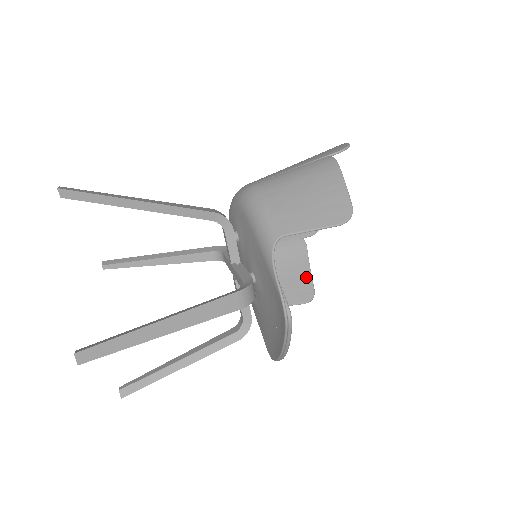
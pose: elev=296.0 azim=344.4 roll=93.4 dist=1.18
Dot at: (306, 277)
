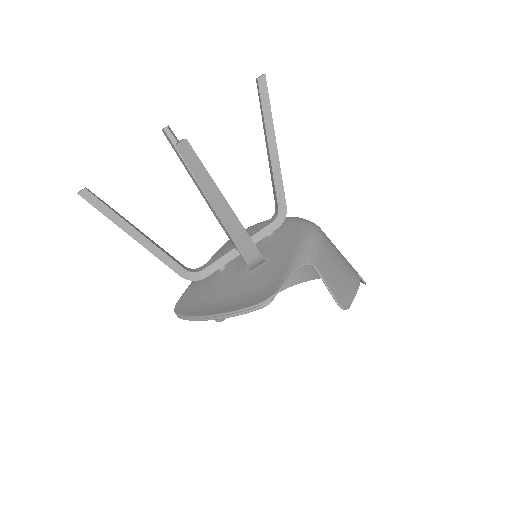
Dot at: occluded
